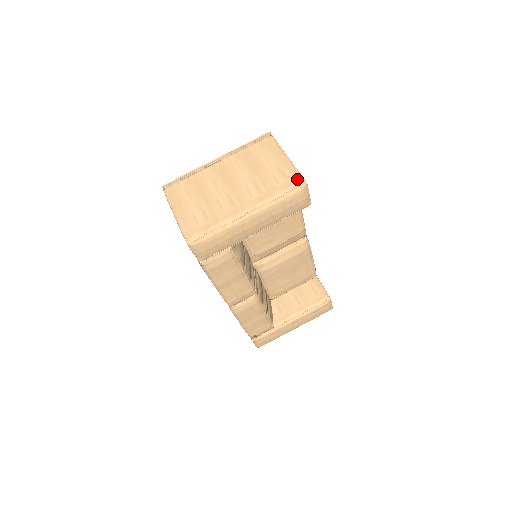
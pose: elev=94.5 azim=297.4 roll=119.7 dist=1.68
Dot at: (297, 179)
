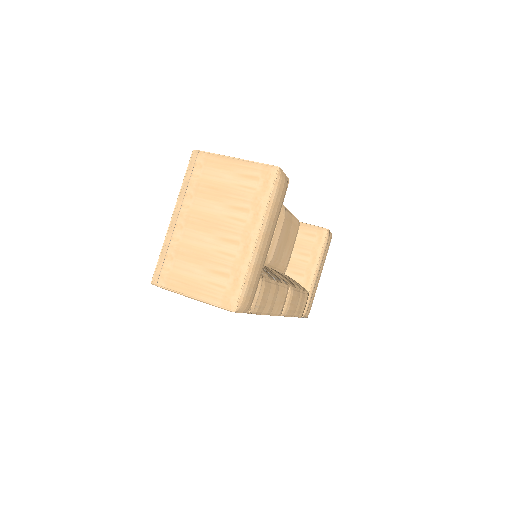
Dot at: (268, 171)
